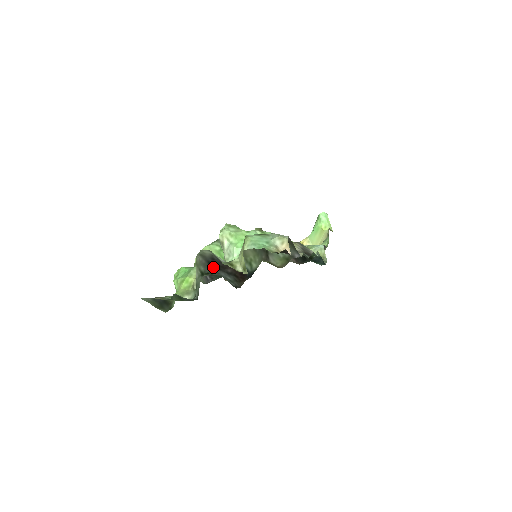
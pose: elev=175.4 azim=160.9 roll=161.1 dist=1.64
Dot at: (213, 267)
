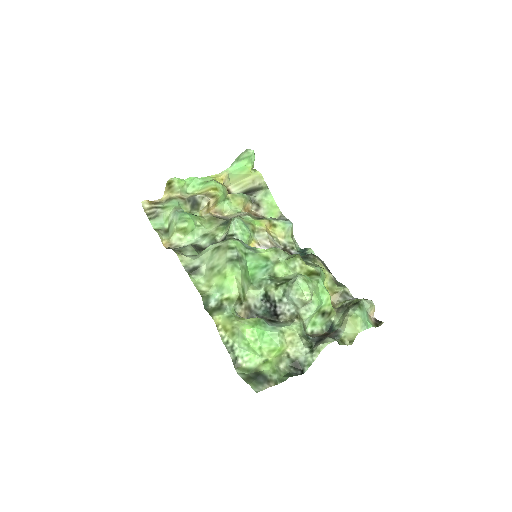
Dot at: (318, 341)
